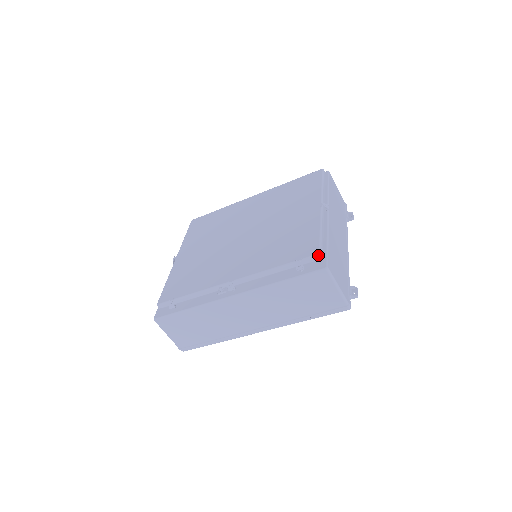
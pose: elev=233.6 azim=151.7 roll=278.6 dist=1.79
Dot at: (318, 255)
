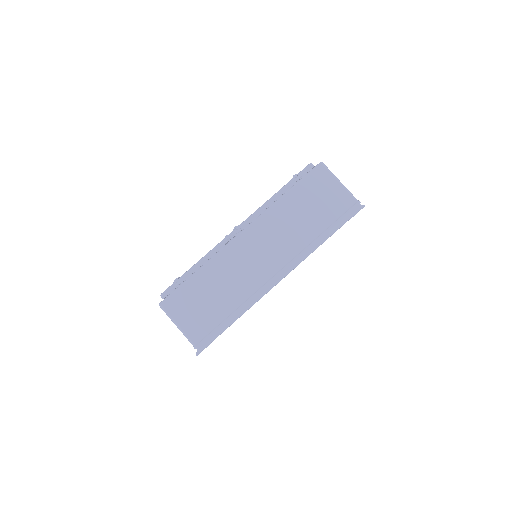
Dot at: (310, 164)
